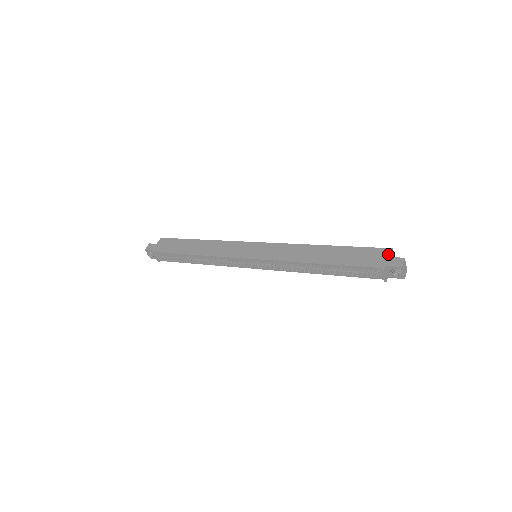
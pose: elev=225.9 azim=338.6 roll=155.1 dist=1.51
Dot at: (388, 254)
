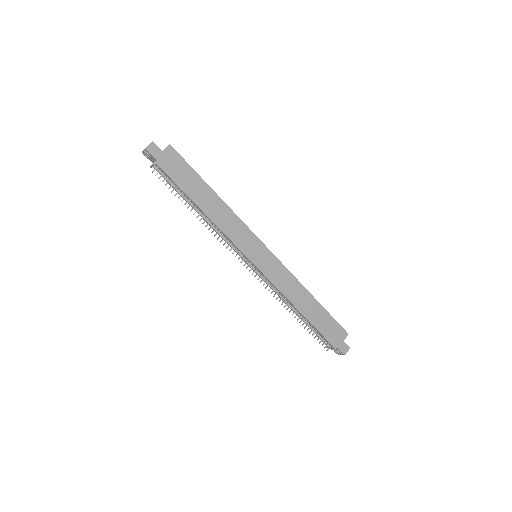
Dot at: (344, 338)
